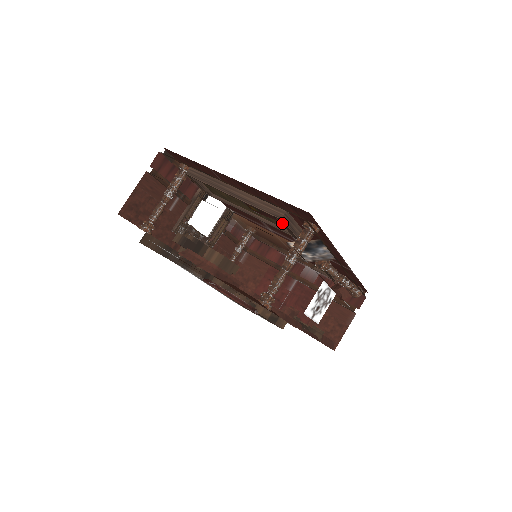
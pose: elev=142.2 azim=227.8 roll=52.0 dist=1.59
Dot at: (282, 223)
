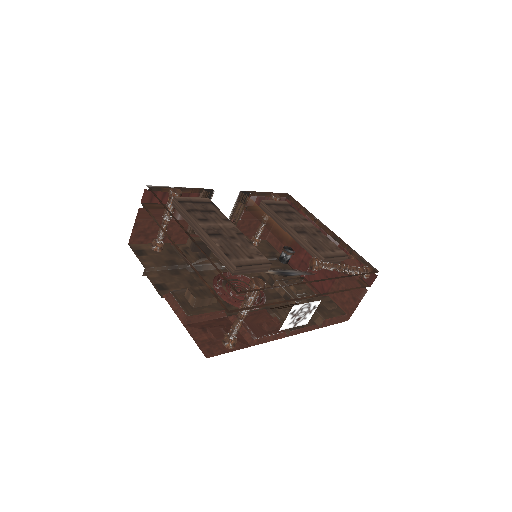
Dot at: occluded
